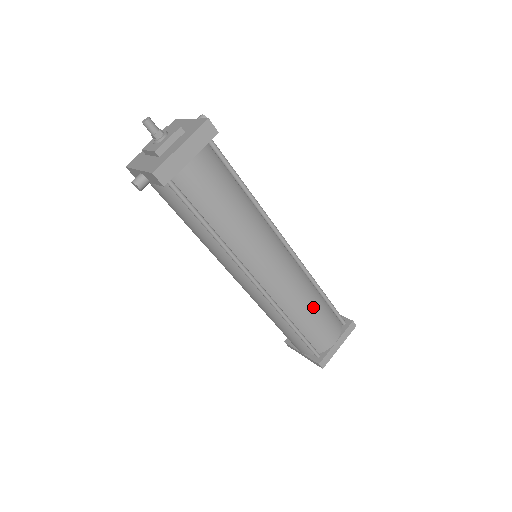
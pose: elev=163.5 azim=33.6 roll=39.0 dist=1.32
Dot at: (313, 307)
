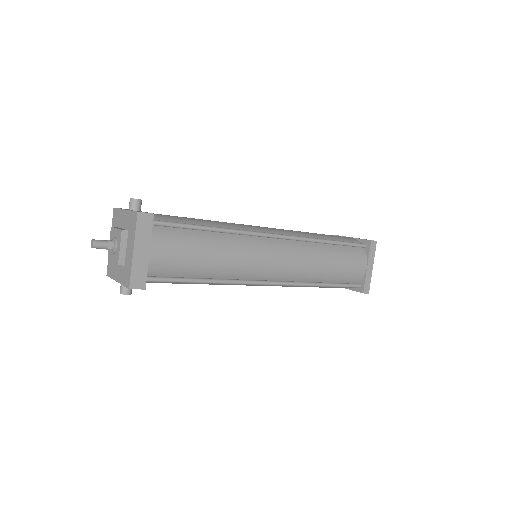
Dot at: (329, 260)
